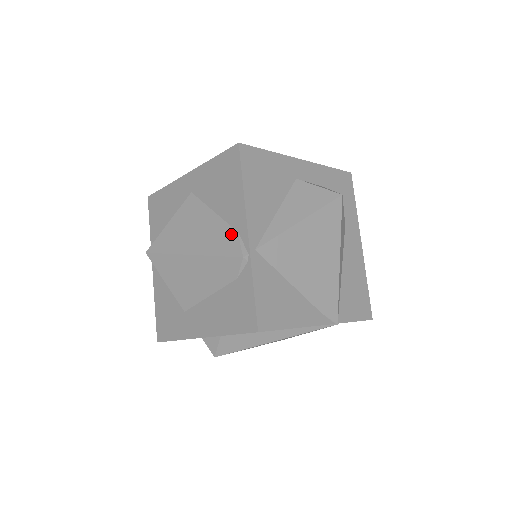
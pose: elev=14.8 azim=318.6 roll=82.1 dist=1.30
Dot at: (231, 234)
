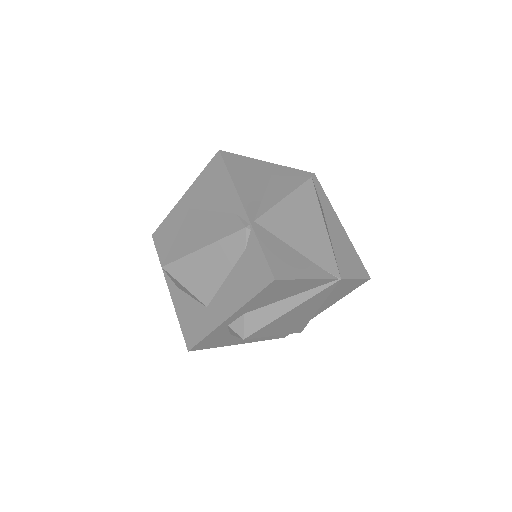
Dot at: (231, 218)
